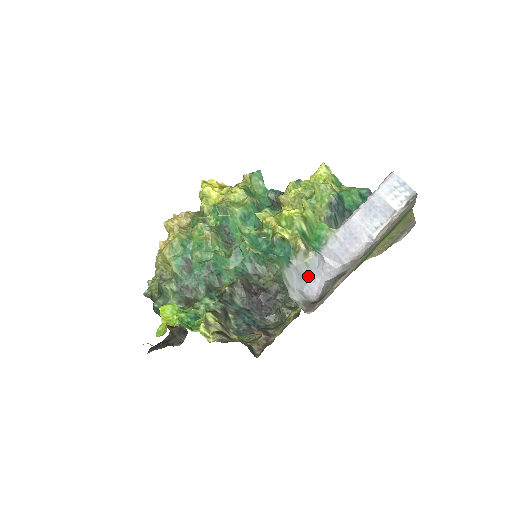
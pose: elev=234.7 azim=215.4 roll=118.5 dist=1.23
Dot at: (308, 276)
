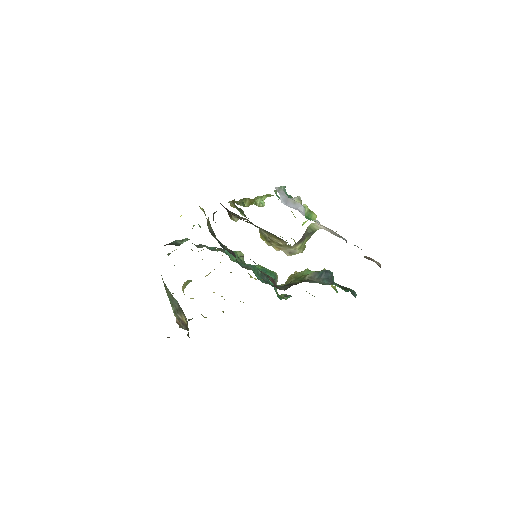
Dot at: (290, 205)
